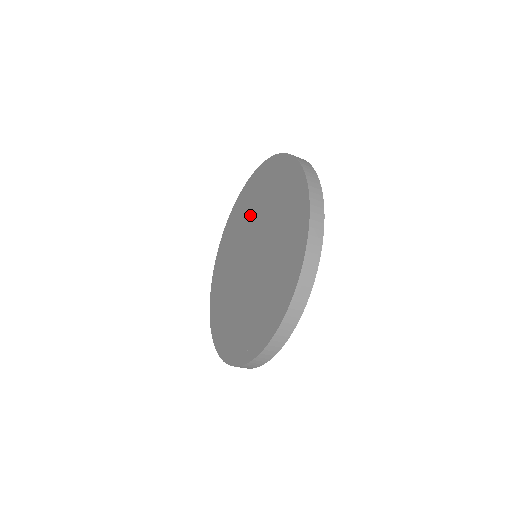
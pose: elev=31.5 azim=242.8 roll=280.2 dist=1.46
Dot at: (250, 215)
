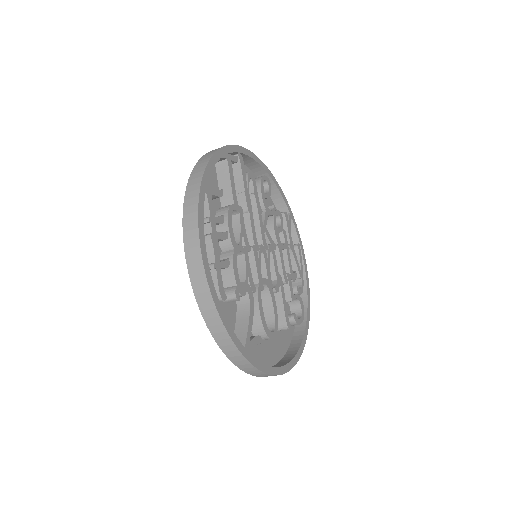
Dot at: occluded
